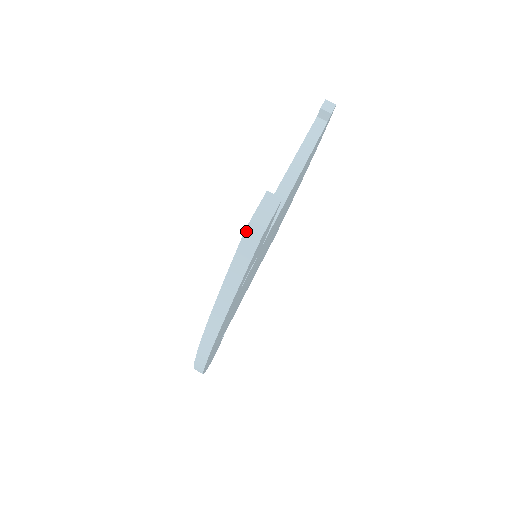
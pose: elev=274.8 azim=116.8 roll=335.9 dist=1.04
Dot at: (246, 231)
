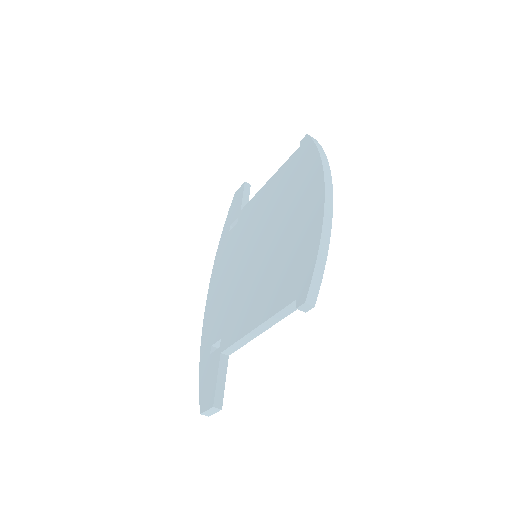
Dot at: (201, 413)
